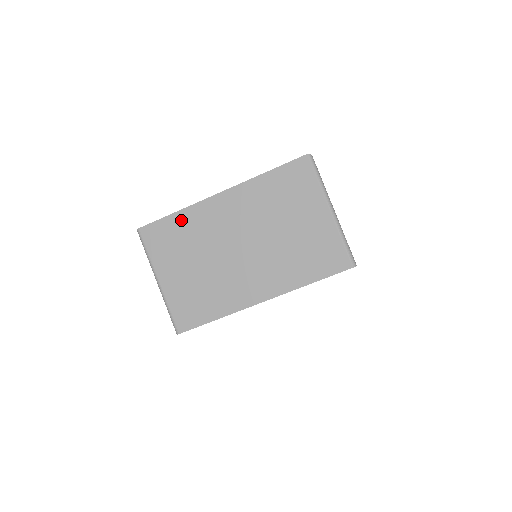
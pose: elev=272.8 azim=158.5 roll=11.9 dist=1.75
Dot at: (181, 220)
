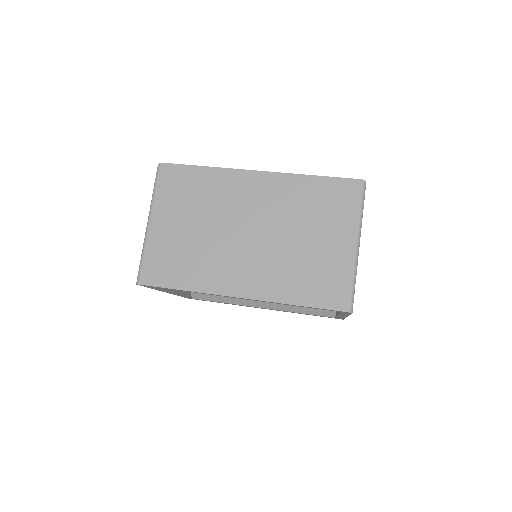
Dot at: (206, 176)
